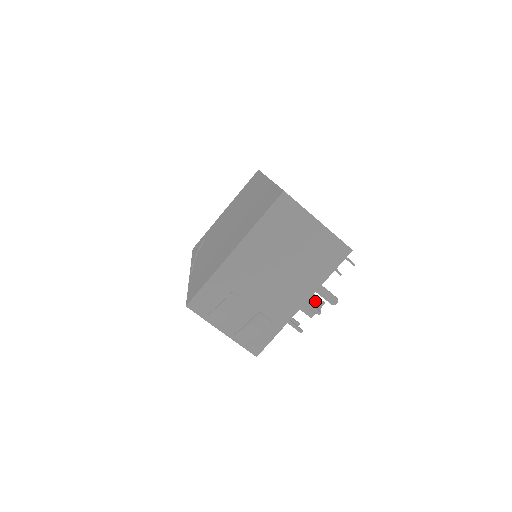
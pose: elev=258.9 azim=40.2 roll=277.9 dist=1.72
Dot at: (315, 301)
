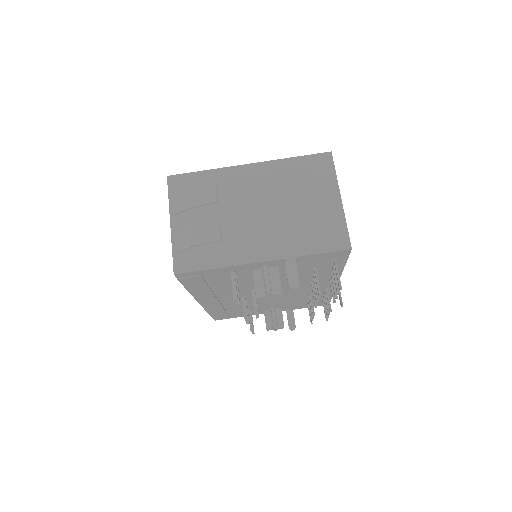
Dot at: (275, 283)
